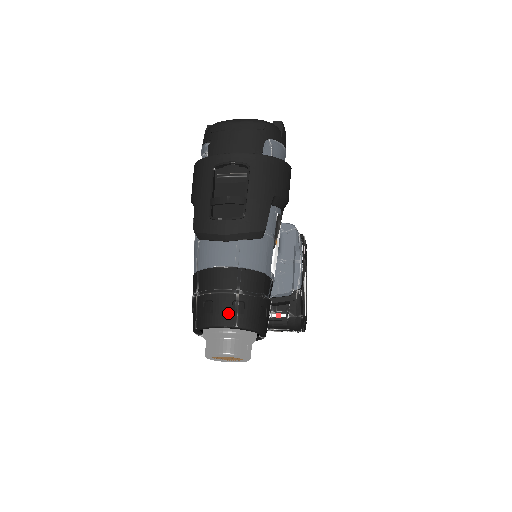
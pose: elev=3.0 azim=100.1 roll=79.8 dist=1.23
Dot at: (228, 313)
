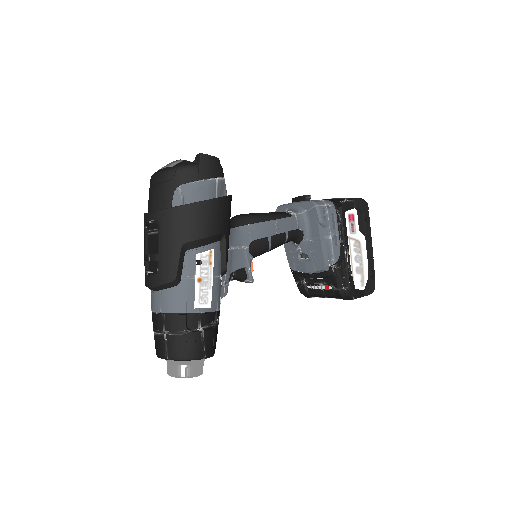
Dot at: (161, 349)
